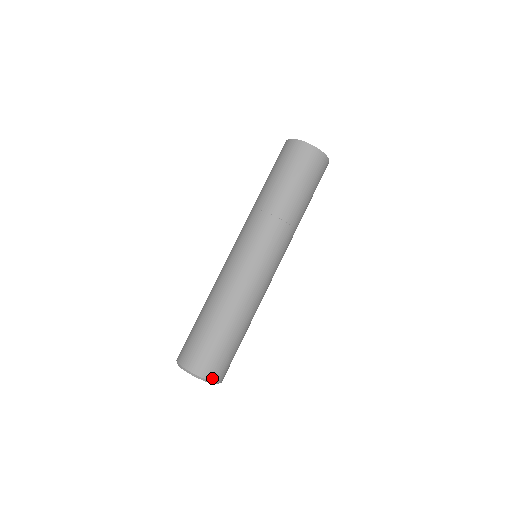
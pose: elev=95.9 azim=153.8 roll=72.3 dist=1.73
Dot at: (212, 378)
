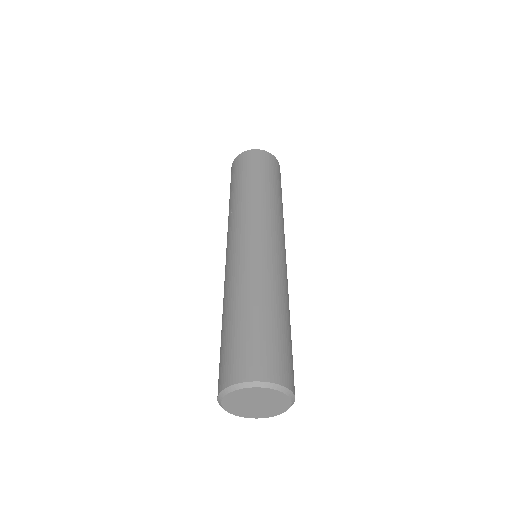
Dot at: (294, 392)
